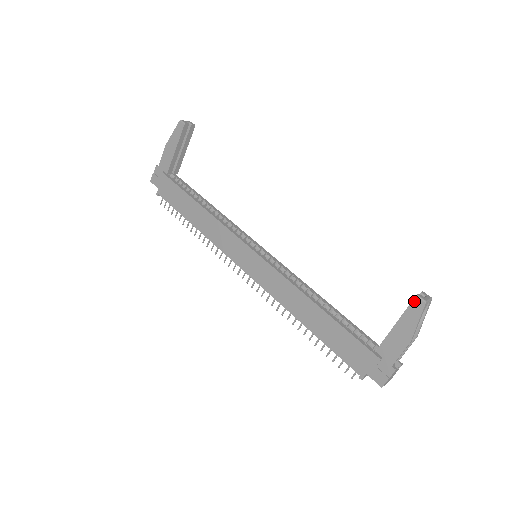
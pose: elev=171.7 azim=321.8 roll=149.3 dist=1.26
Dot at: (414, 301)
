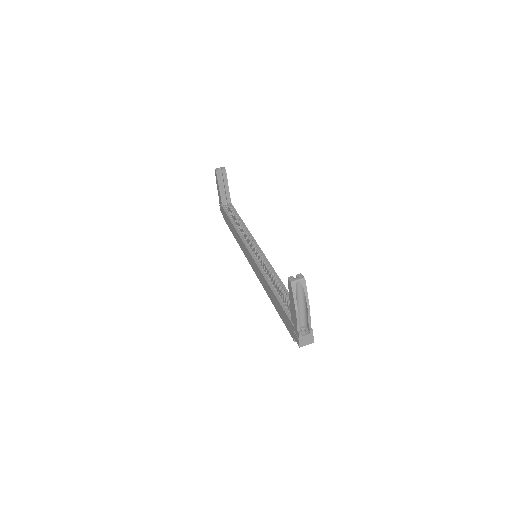
Dot at: (288, 282)
